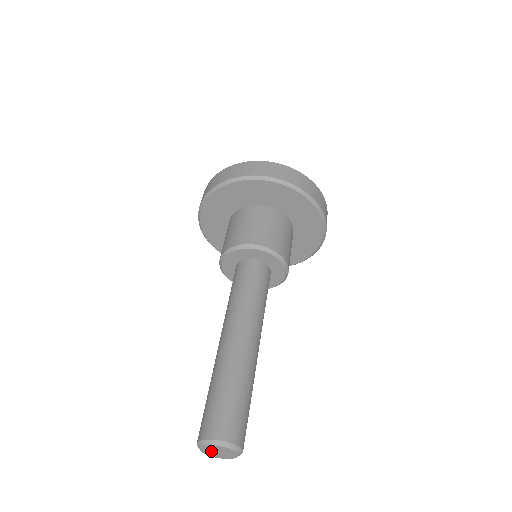
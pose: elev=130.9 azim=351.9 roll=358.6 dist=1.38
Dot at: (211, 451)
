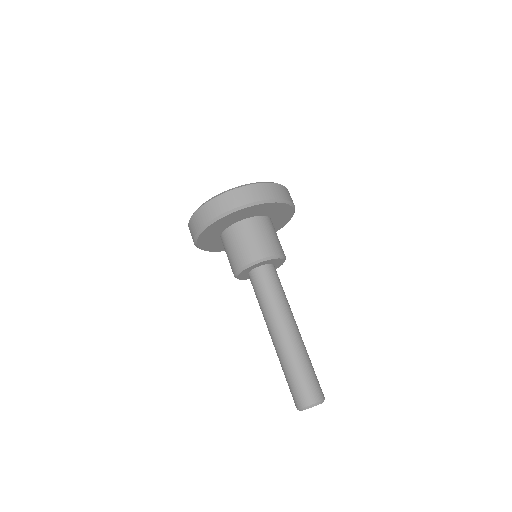
Dot at: occluded
